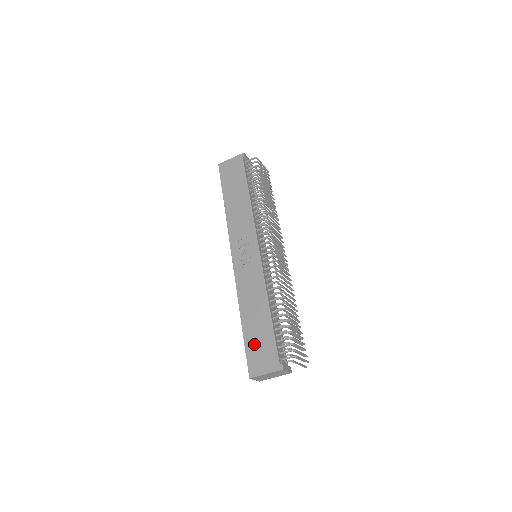
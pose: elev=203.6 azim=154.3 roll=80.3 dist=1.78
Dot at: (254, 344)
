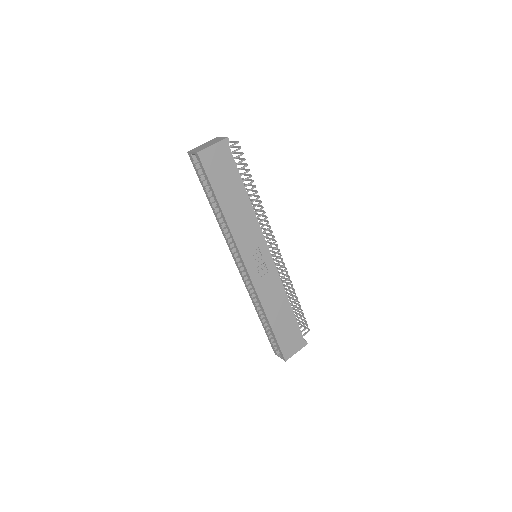
Dot at: (284, 336)
